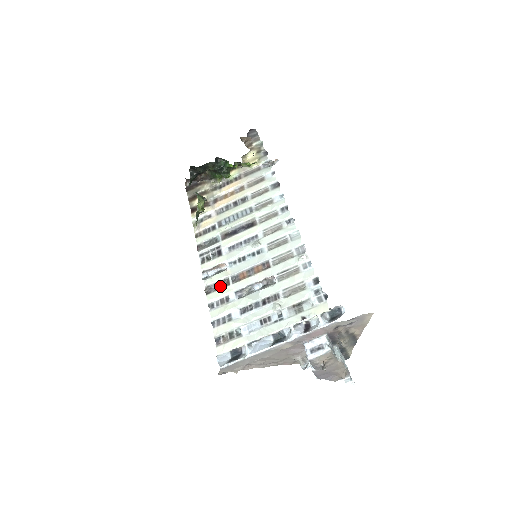
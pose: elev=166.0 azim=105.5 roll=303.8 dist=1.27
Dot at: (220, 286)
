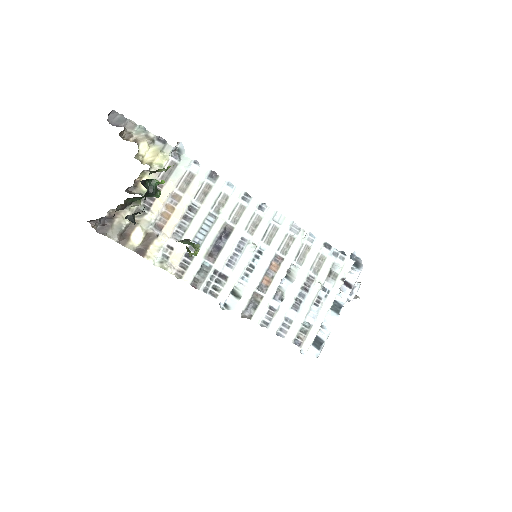
Dot at: (252, 303)
